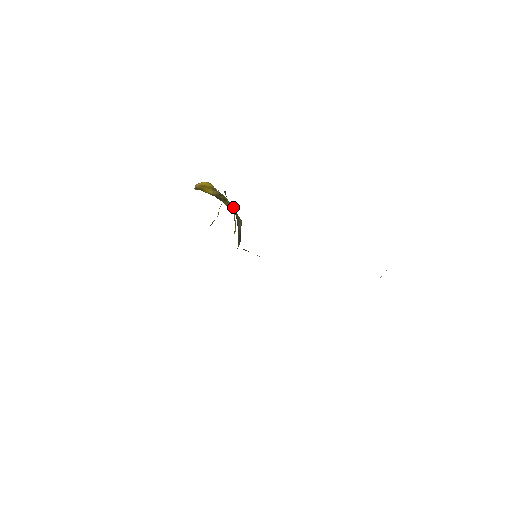
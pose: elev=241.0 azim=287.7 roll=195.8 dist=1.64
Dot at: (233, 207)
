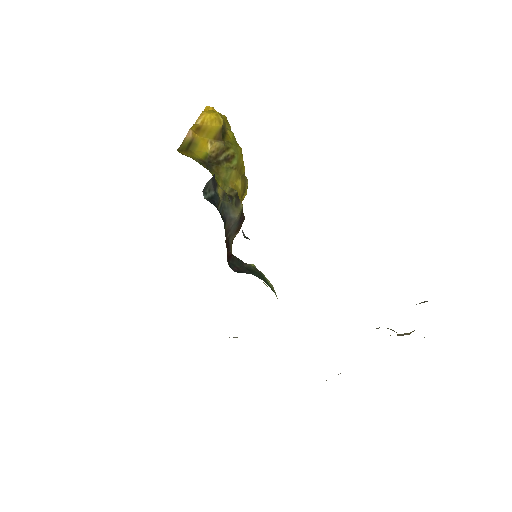
Dot at: (221, 203)
